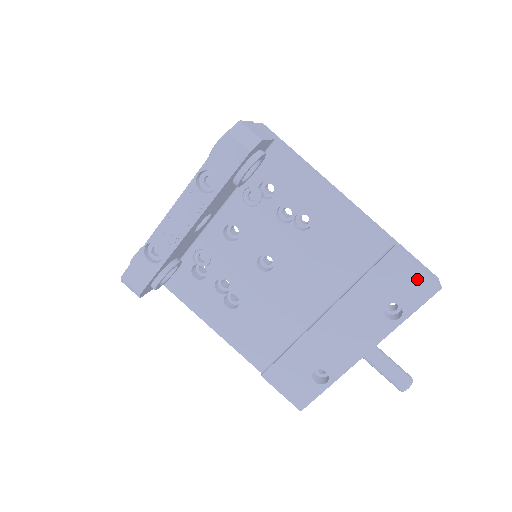
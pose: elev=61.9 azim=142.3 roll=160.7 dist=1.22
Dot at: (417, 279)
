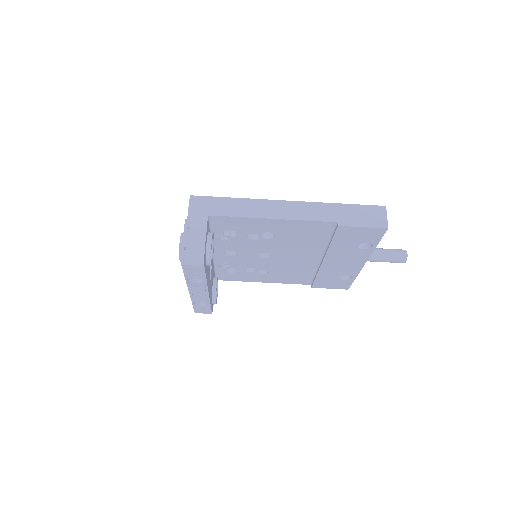
Dot at: (367, 231)
